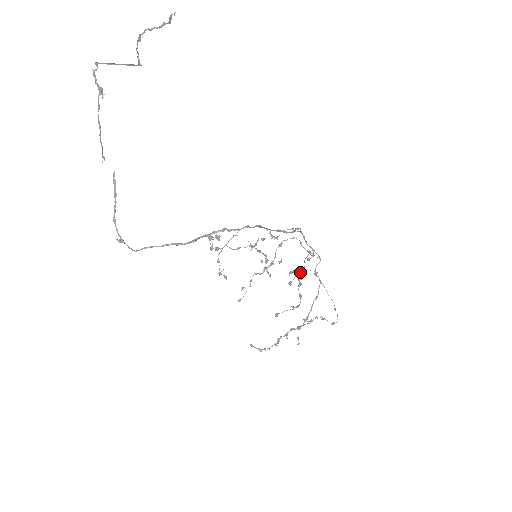
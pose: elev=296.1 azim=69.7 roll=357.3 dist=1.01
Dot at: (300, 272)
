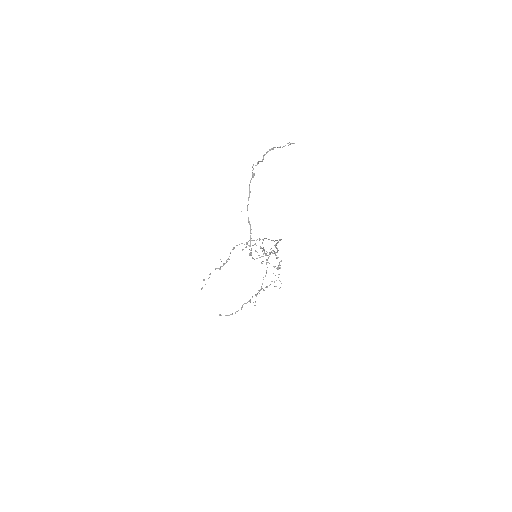
Dot at: occluded
